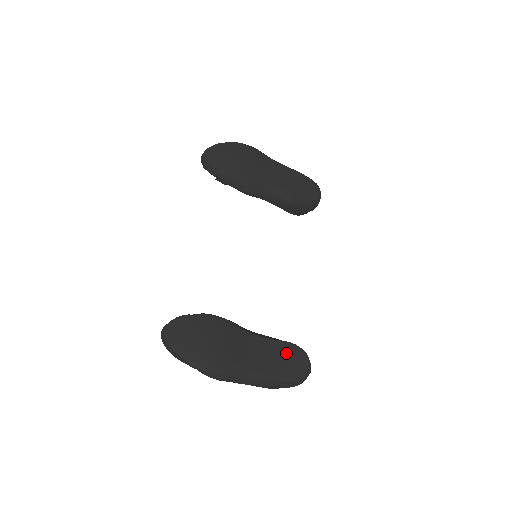
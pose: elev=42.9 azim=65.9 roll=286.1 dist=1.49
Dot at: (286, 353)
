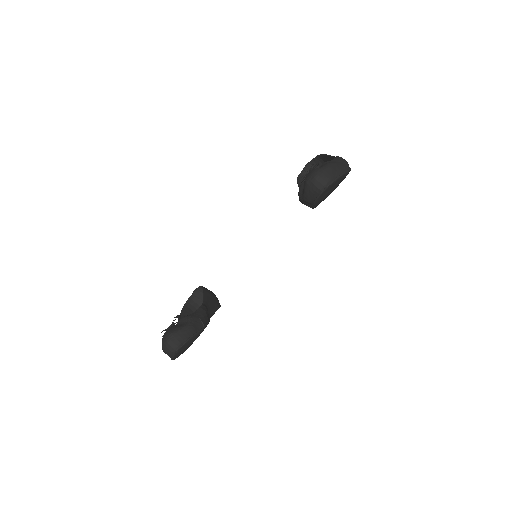
Dot at: occluded
